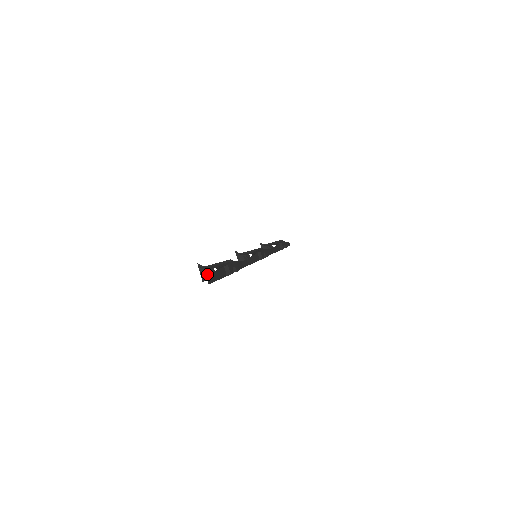
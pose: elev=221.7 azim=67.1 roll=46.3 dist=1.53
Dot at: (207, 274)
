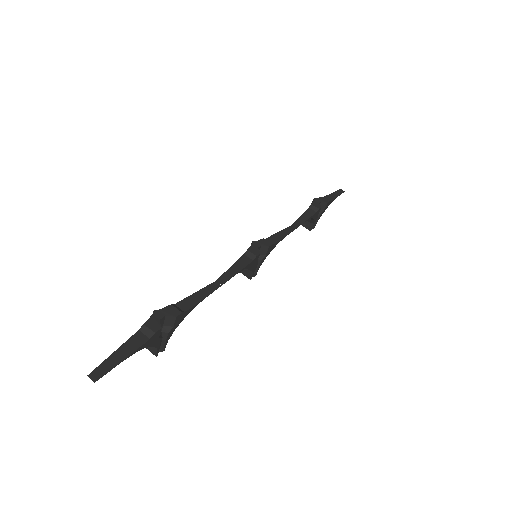
Dot at: occluded
